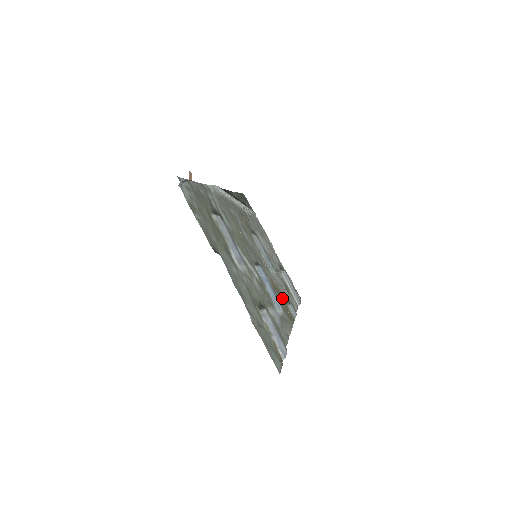
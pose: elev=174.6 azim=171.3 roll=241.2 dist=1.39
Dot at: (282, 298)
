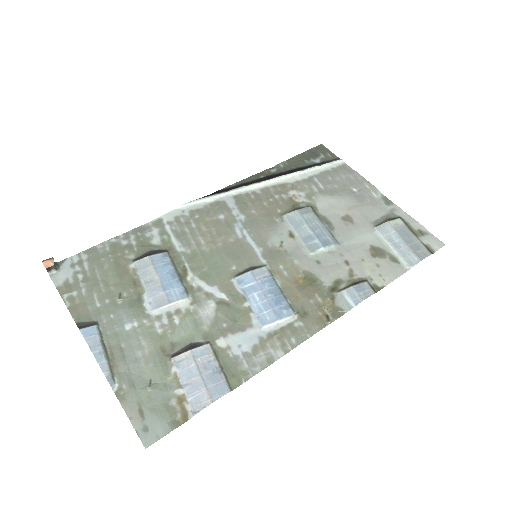
Dot at: (319, 289)
